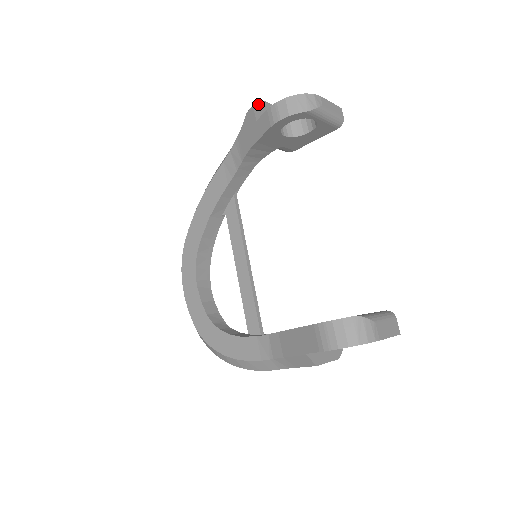
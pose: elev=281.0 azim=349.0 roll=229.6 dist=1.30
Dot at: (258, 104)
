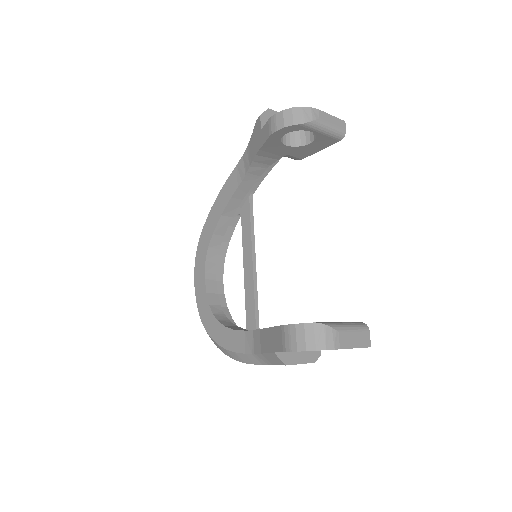
Dot at: (267, 114)
